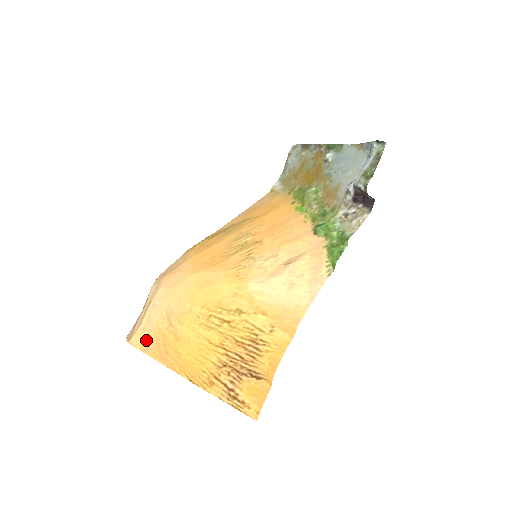
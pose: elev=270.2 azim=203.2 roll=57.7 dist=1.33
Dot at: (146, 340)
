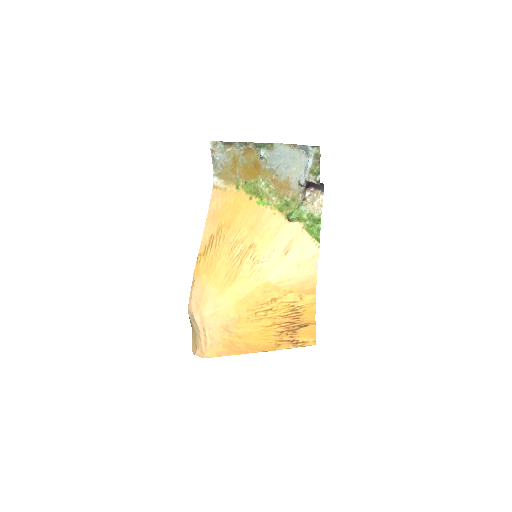
Dot at: (217, 350)
